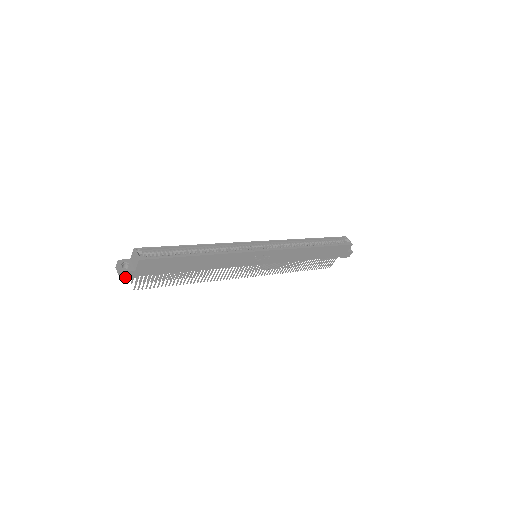
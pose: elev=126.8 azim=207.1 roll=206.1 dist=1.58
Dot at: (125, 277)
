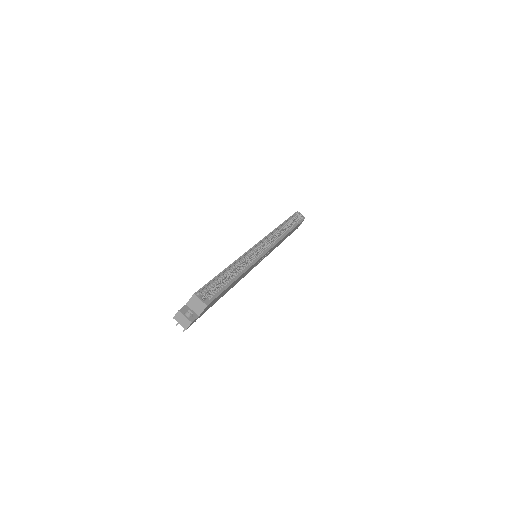
Dot at: (189, 326)
